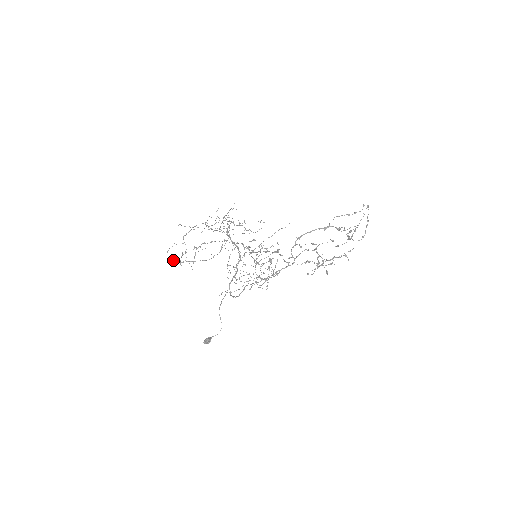
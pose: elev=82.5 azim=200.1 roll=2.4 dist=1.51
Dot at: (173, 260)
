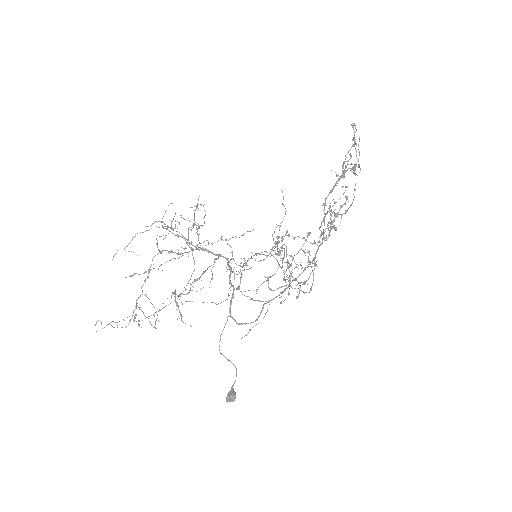
Dot at: (121, 327)
